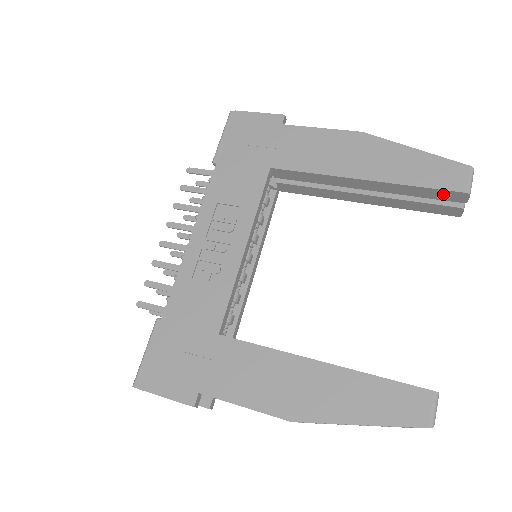
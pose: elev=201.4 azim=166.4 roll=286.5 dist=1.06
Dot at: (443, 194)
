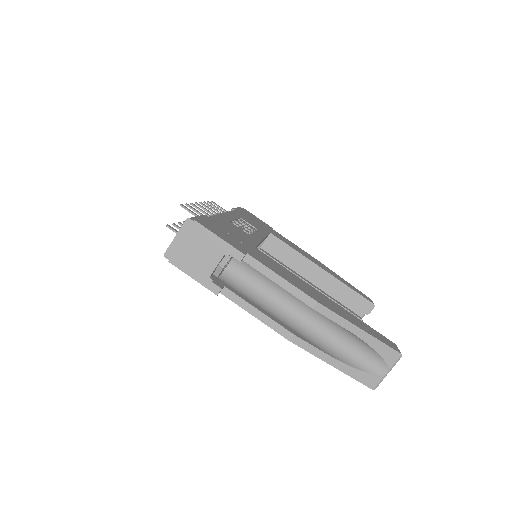
Dot at: (360, 301)
